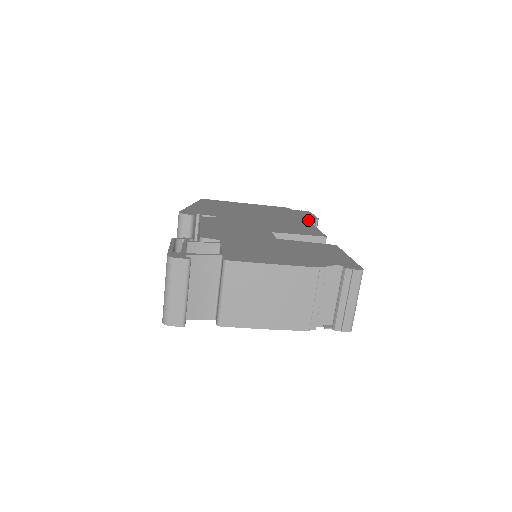
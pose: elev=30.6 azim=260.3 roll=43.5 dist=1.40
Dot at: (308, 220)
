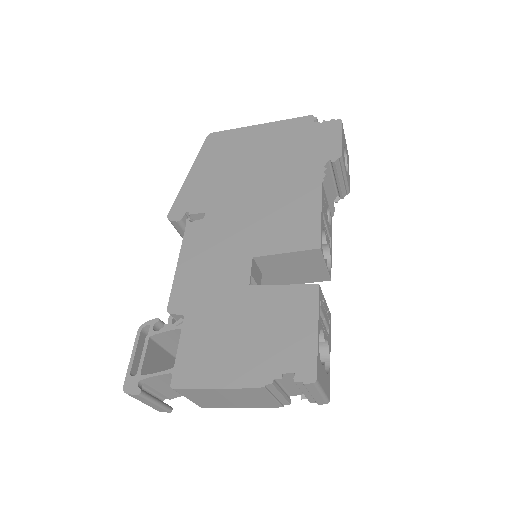
Dot at: (322, 173)
